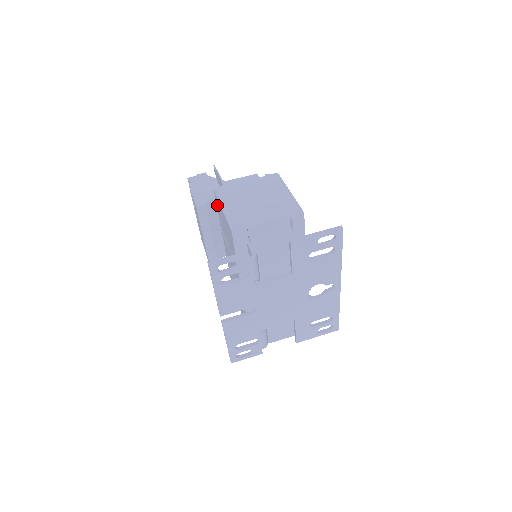
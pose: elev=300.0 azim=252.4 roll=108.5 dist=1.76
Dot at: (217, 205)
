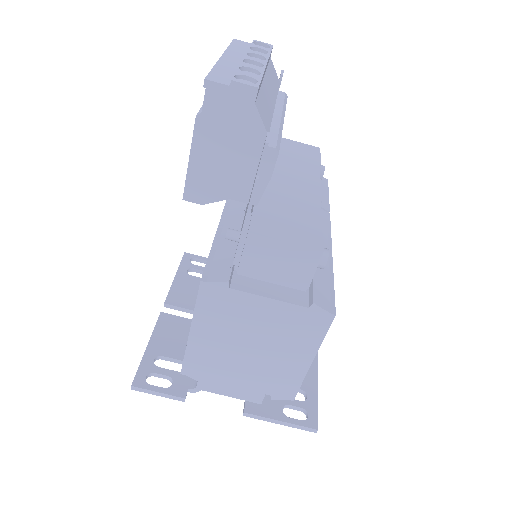
Dot at: occluded
